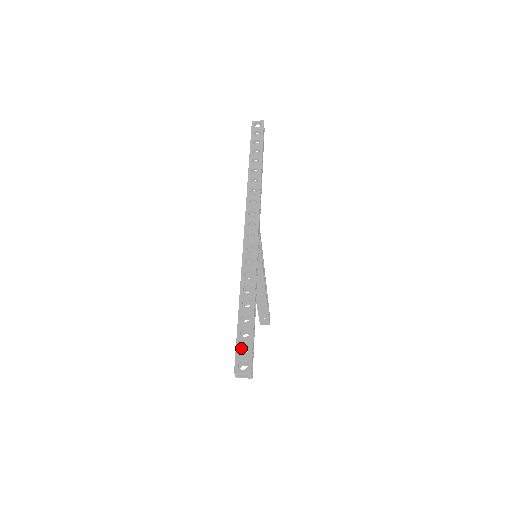
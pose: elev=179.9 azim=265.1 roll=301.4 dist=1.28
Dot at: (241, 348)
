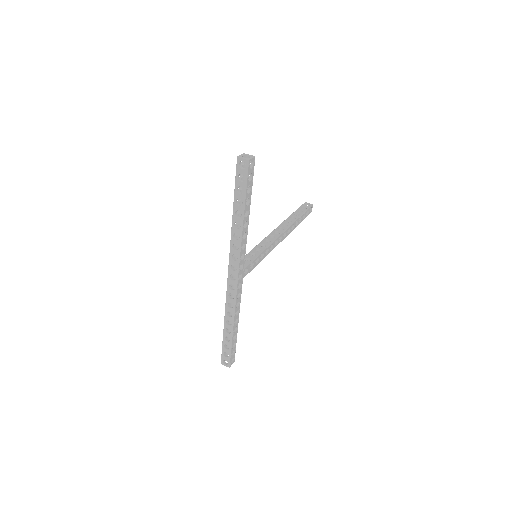
Dot at: occluded
